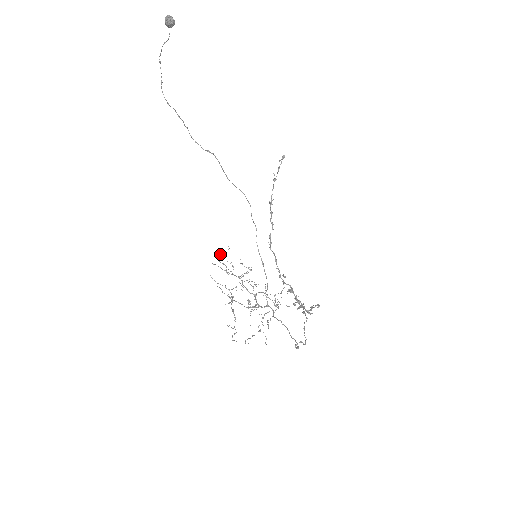
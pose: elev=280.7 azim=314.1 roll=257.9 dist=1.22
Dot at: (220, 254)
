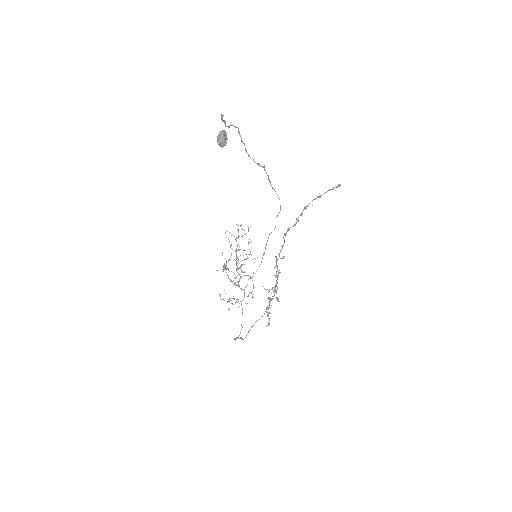
Dot at: (238, 224)
